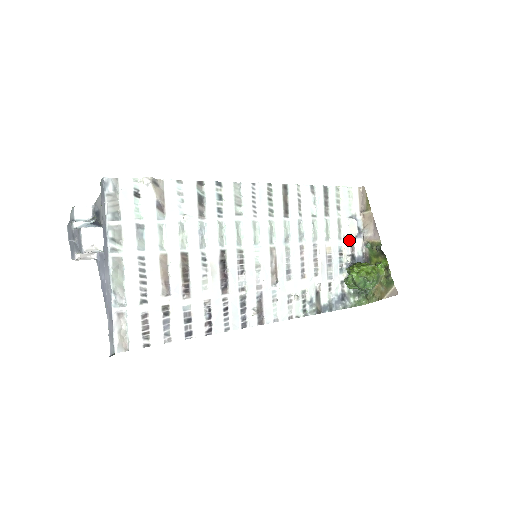
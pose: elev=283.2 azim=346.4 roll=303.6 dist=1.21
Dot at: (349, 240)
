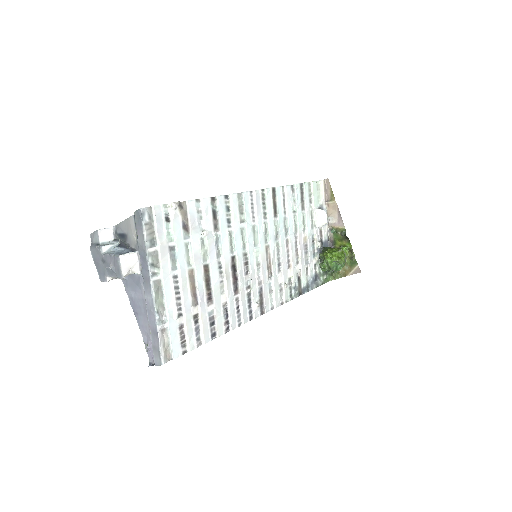
Dot at: (318, 228)
